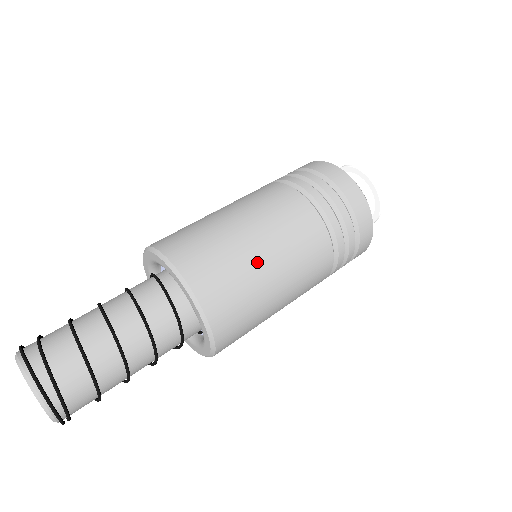
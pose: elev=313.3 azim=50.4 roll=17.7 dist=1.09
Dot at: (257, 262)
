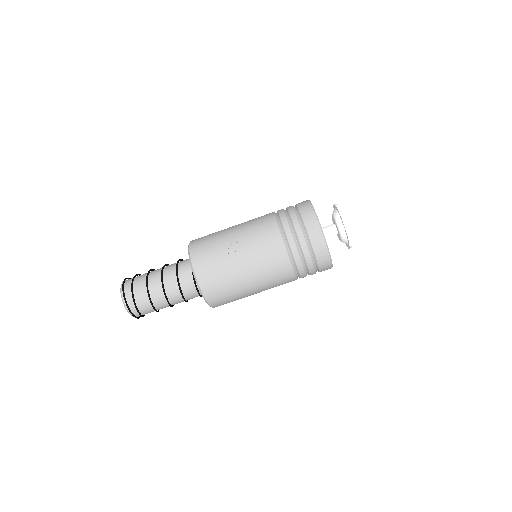
Dot at: (249, 295)
